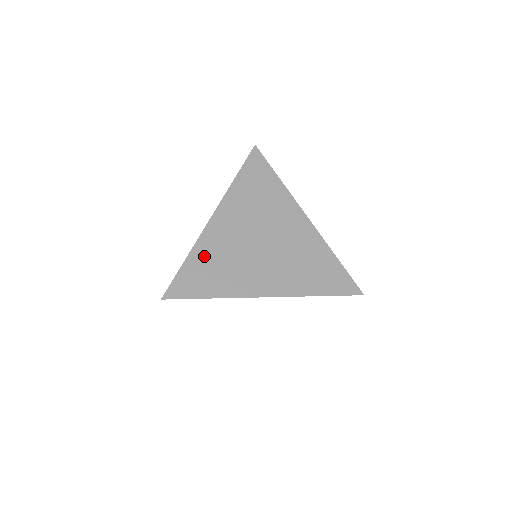
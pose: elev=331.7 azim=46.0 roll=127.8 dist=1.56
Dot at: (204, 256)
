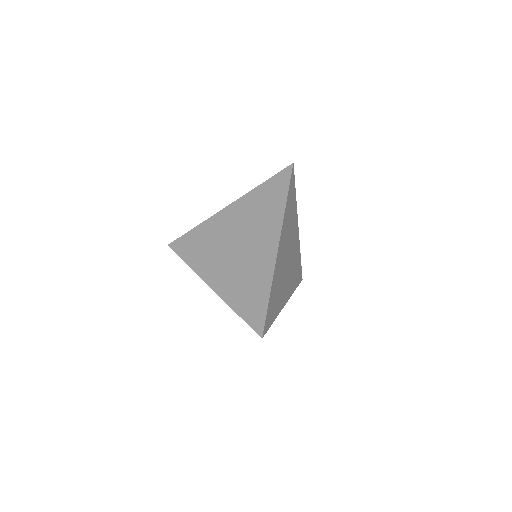
Dot at: (275, 287)
